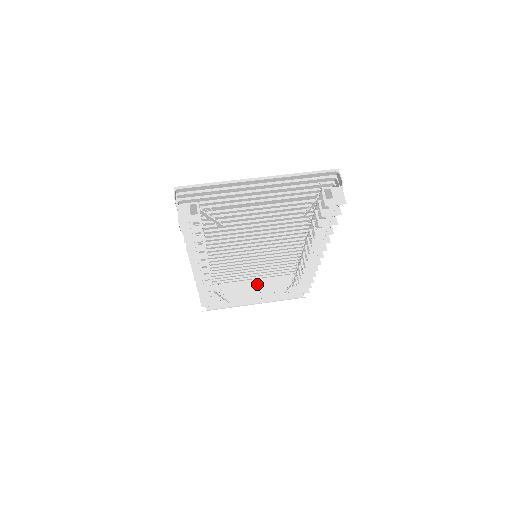
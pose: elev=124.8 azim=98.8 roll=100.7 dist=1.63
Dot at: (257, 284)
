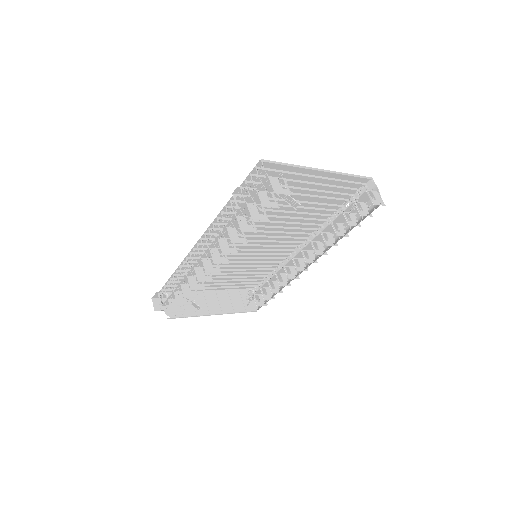
Dot at: (215, 295)
